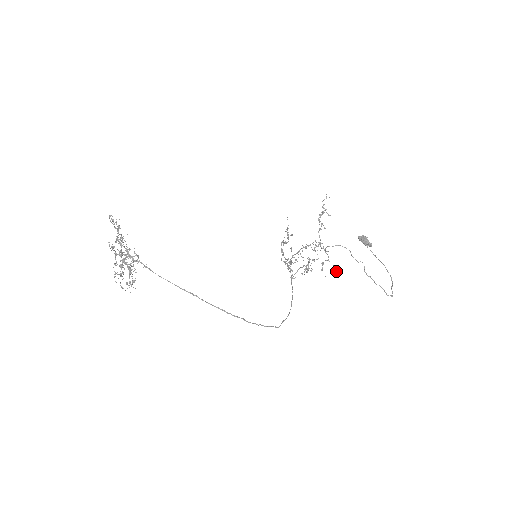
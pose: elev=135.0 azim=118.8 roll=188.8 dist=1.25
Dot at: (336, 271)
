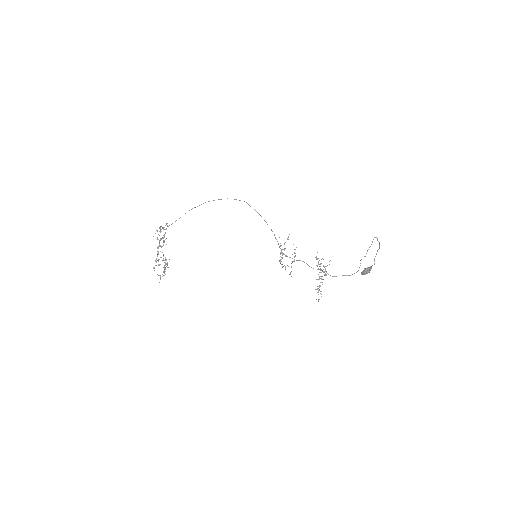
Dot at: occluded
